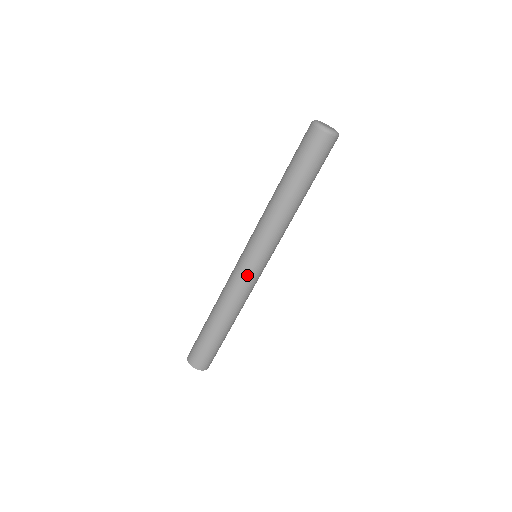
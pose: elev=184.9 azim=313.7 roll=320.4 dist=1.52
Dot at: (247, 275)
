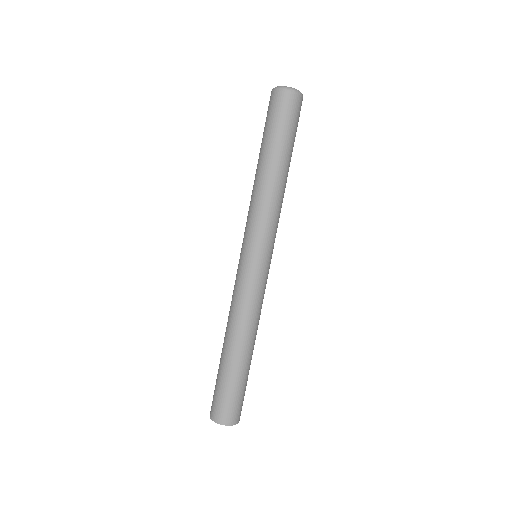
Dot at: (246, 276)
